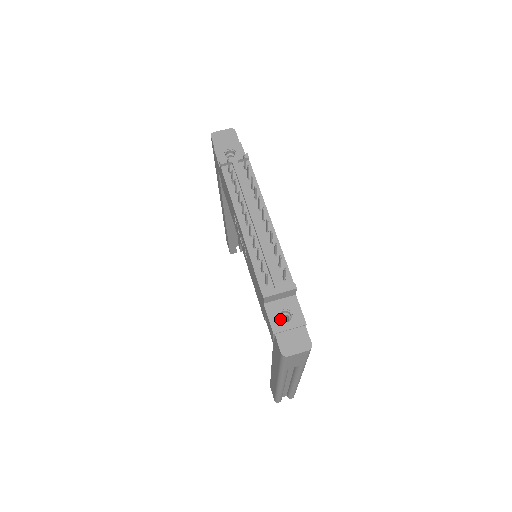
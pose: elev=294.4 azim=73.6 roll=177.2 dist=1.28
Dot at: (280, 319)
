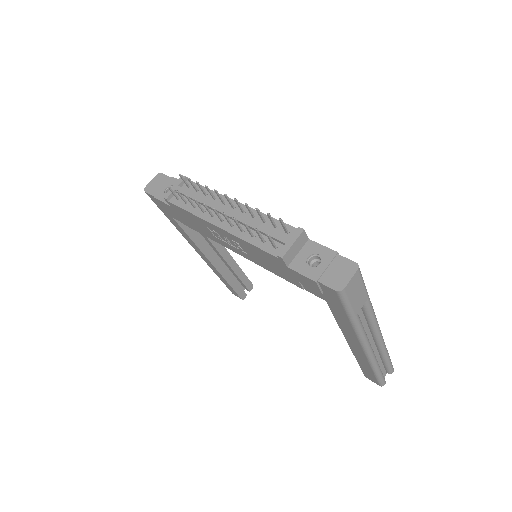
Dot at: (312, 267)
